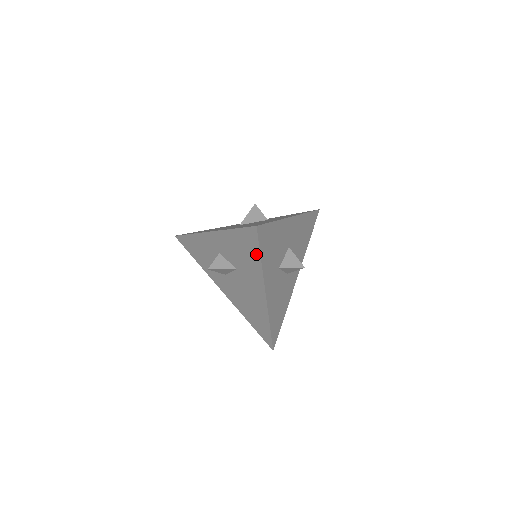
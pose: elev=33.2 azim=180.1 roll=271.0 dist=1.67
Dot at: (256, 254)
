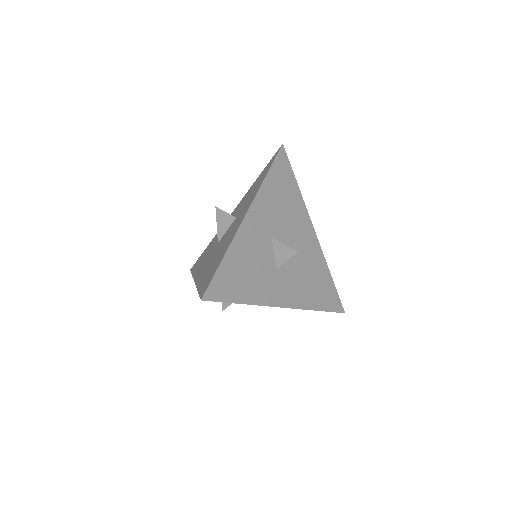
Dot at: occluded
